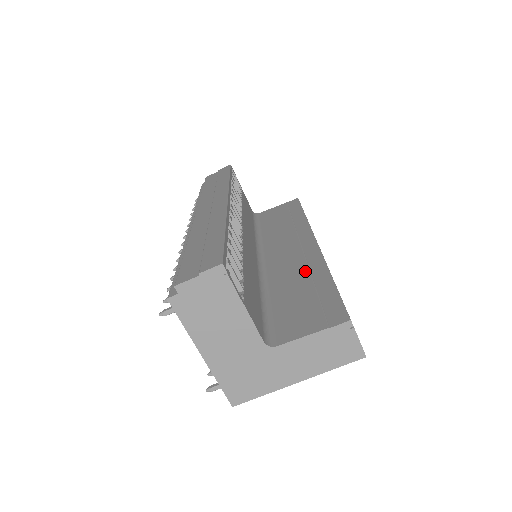
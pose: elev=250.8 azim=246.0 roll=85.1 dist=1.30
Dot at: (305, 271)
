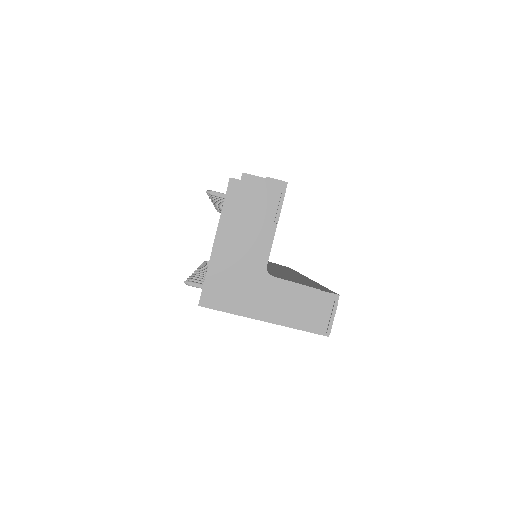
Dot at: (298, 277)
